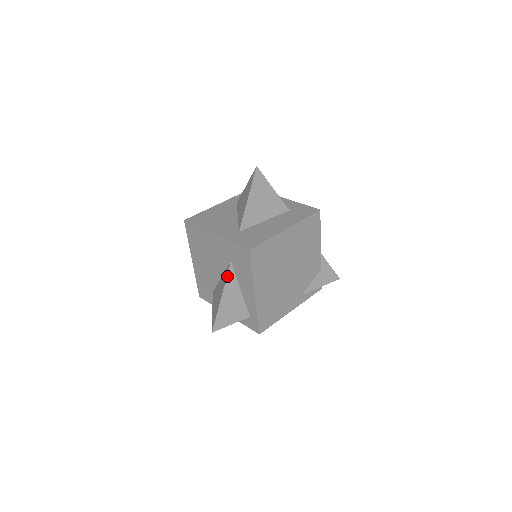
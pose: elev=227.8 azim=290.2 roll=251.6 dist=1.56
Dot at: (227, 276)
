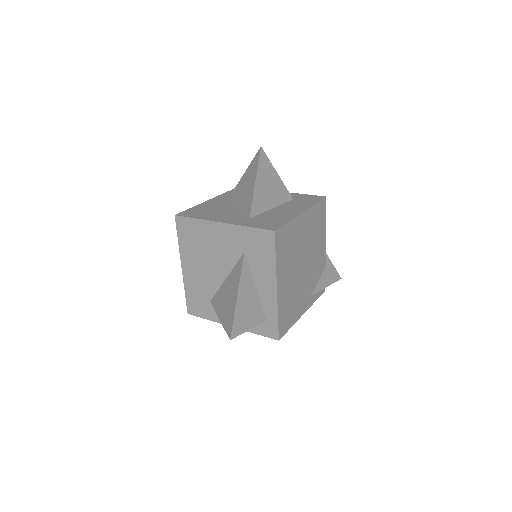
Dot at: (241, 270)
